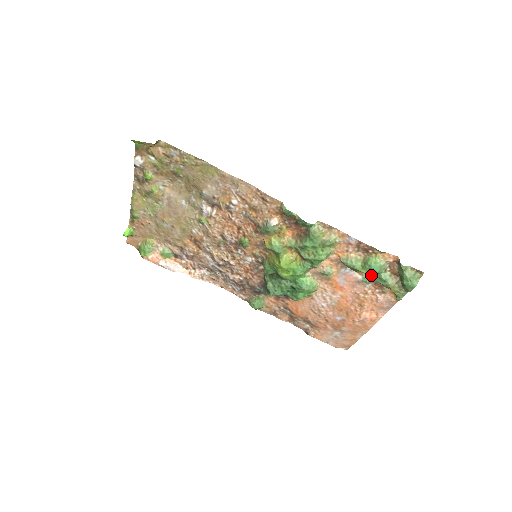
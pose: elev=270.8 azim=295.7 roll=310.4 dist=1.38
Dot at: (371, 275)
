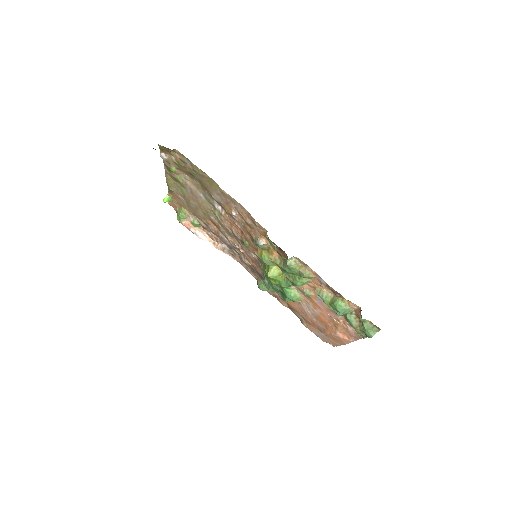
Dot at: occluded
